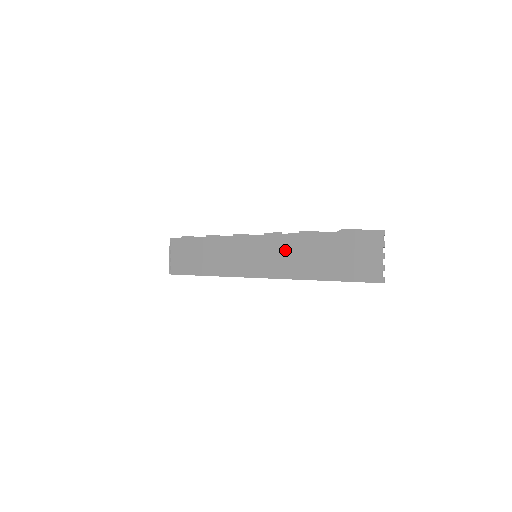
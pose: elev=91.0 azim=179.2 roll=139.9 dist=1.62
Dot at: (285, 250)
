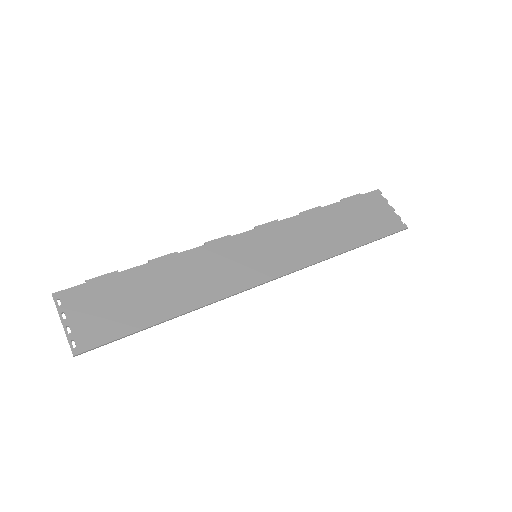
Dot at: (294, 235)
